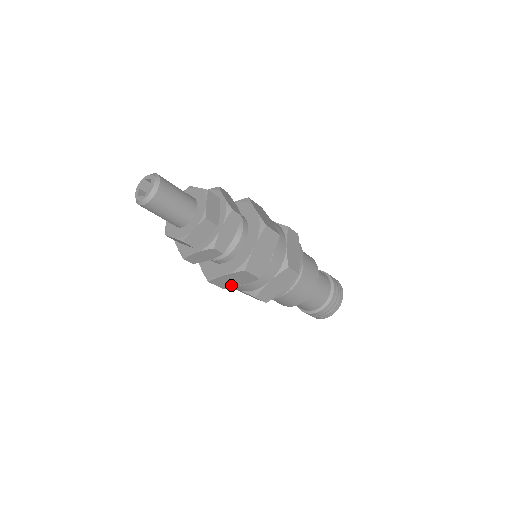
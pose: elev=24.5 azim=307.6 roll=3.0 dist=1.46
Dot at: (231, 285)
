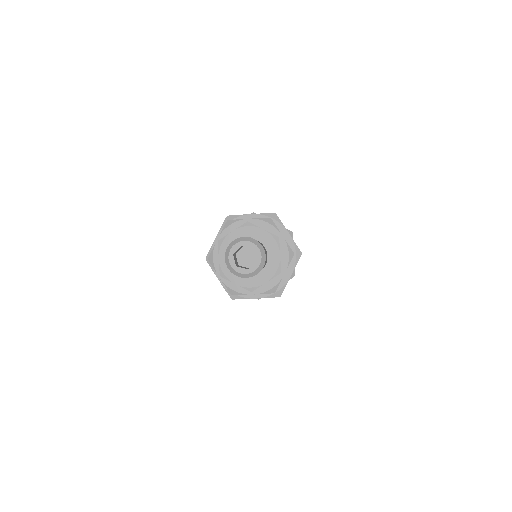
Dot at: occluded
